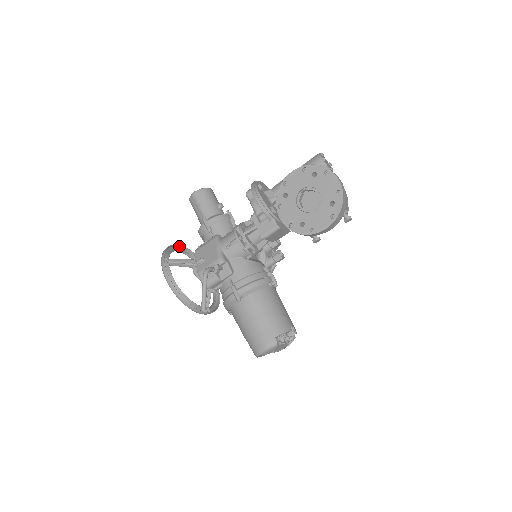
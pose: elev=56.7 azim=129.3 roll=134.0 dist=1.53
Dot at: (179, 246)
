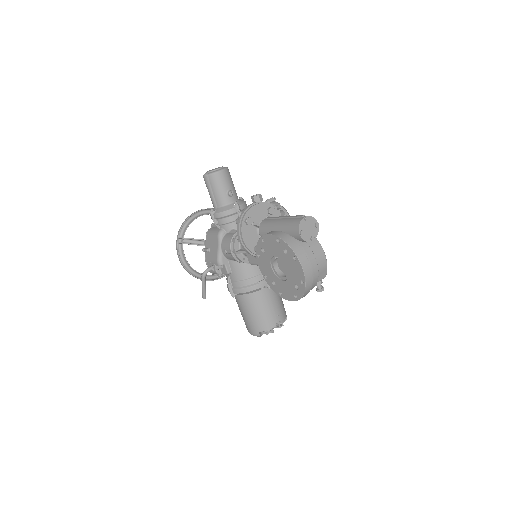
Dot at: (201, 210)
